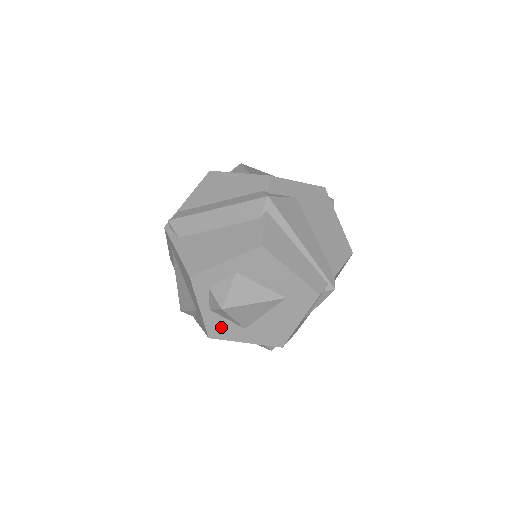
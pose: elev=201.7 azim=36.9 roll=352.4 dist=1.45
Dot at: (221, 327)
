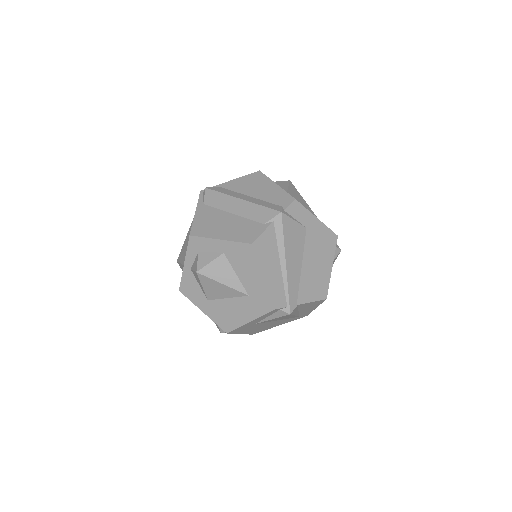
Dot at: (192, 288)
